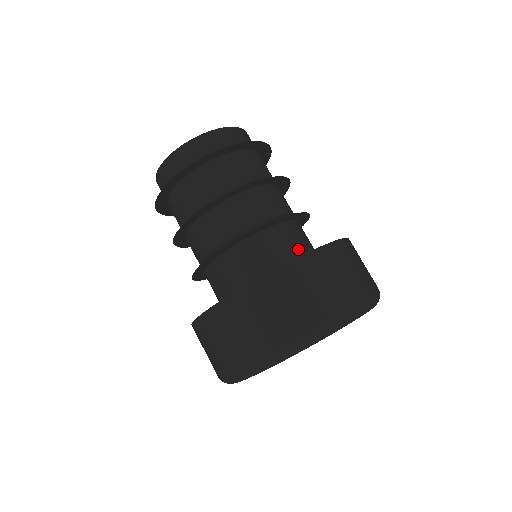
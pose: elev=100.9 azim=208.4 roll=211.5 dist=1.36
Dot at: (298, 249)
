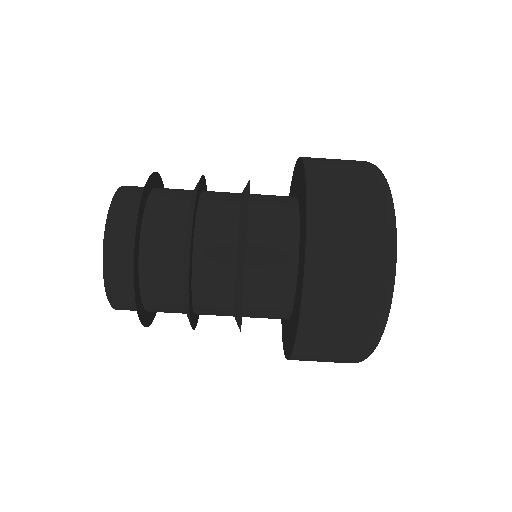
Dot at: (285, 213)
